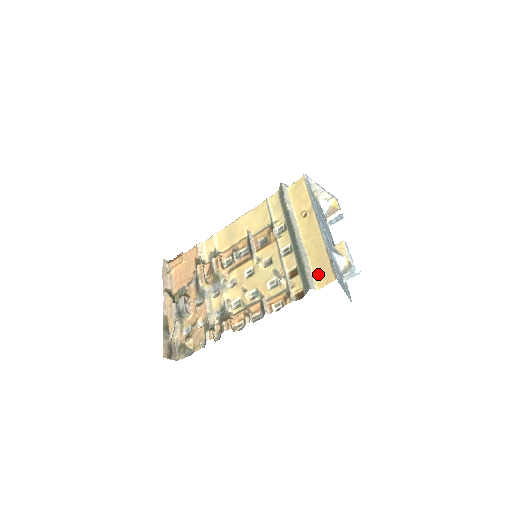
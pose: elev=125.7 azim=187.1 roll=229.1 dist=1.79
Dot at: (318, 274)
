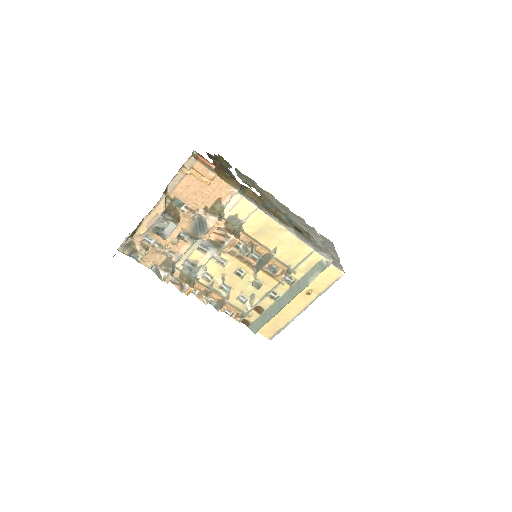
Dot at: (267, 326)
